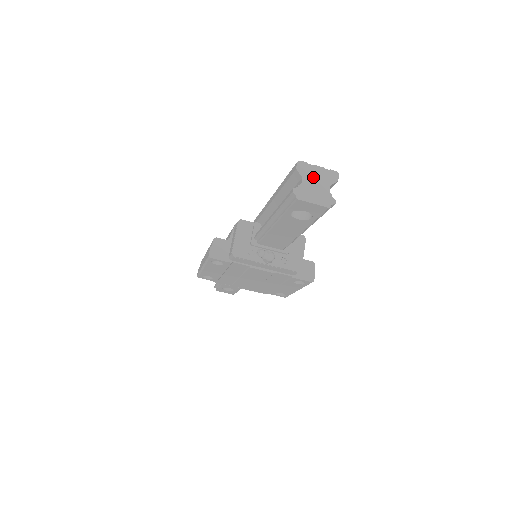
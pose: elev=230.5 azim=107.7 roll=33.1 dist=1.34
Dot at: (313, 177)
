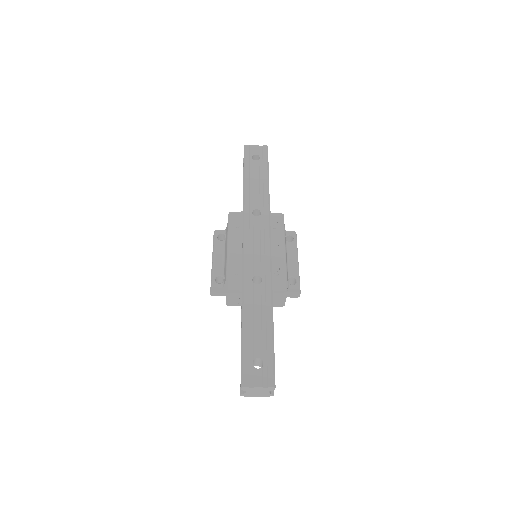
Dot at: (255, 391)
